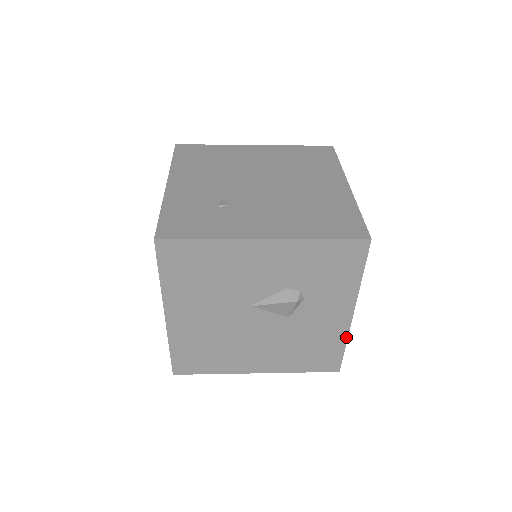
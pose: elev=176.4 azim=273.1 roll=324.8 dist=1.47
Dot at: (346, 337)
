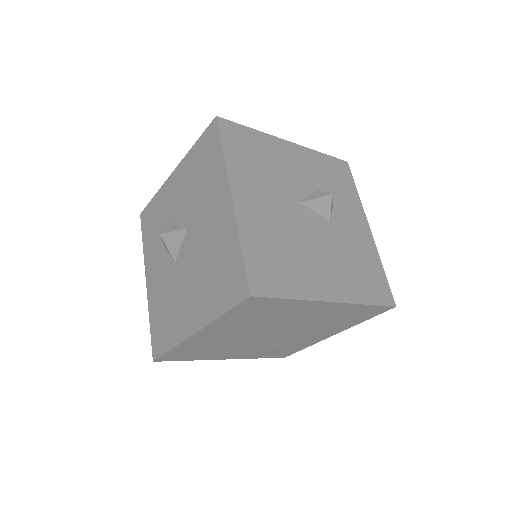
Dot at: (378, 256)
